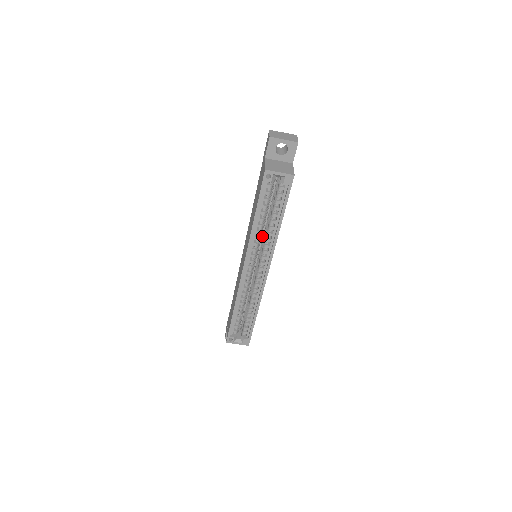
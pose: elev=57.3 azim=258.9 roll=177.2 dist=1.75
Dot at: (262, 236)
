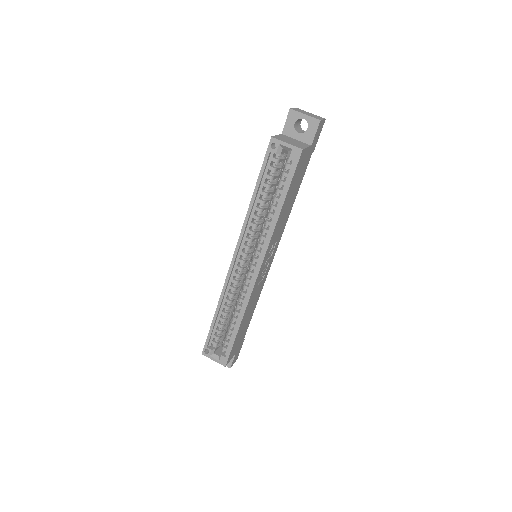
Dot at: occluded
